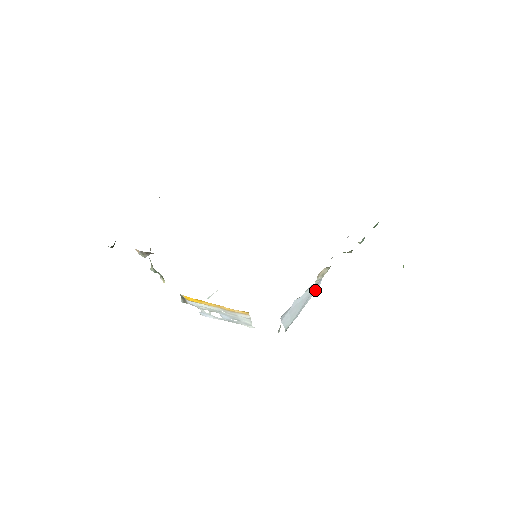
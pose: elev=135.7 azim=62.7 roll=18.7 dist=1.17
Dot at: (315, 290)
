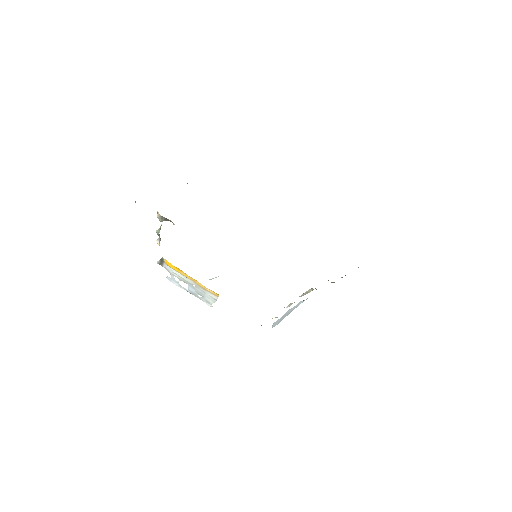
Dot at: occluded
